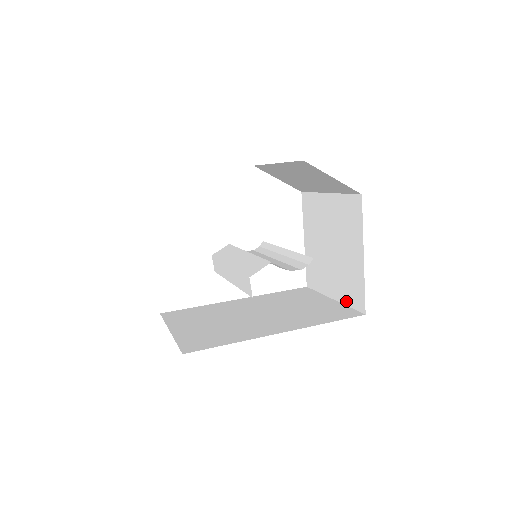
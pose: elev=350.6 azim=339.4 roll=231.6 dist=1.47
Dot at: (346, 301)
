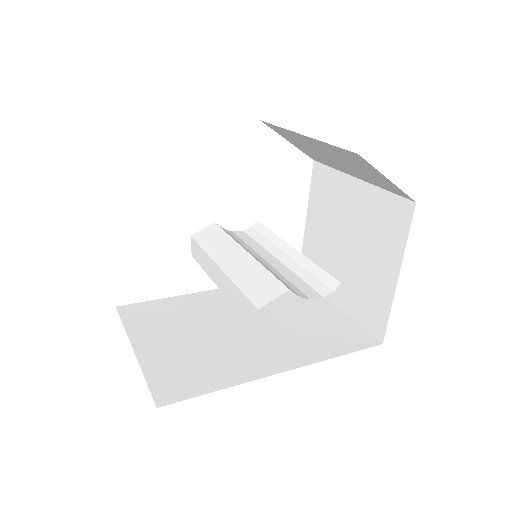
Dot at: (356, 316)
